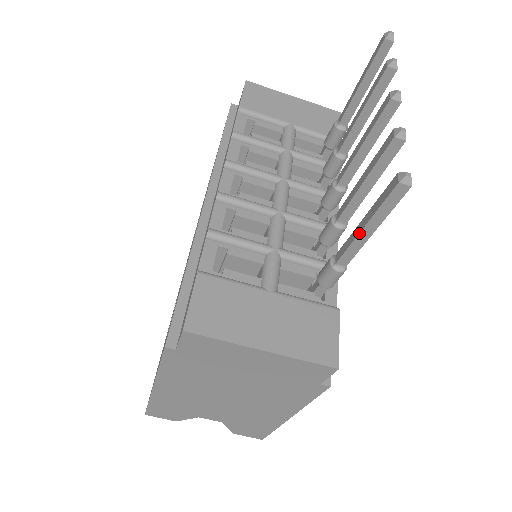
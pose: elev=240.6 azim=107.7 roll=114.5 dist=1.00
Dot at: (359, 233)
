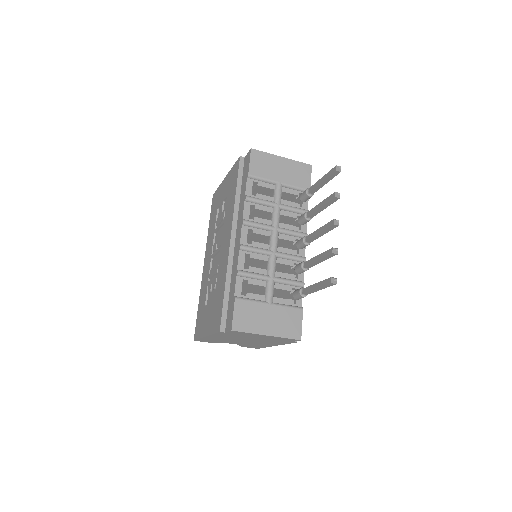
Dot at: (314, 290)
